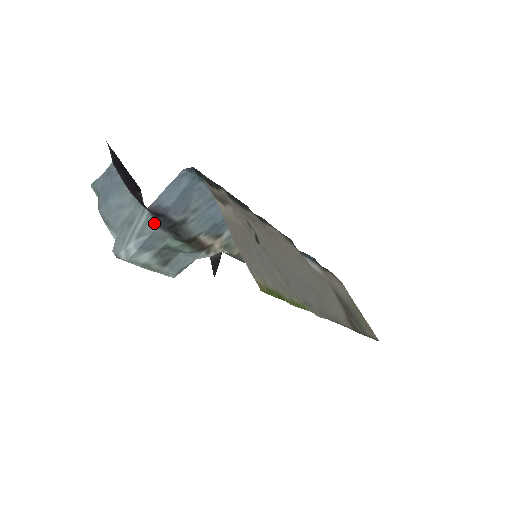
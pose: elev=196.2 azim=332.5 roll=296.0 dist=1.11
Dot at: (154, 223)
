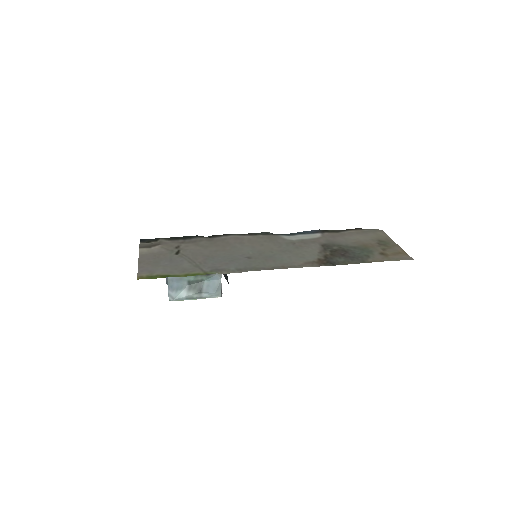
Dot at: occluded
